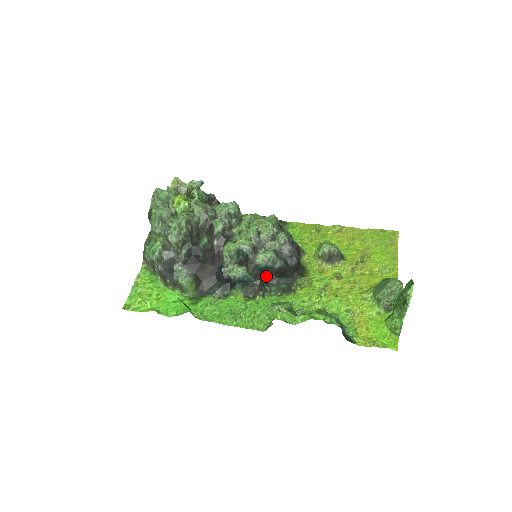
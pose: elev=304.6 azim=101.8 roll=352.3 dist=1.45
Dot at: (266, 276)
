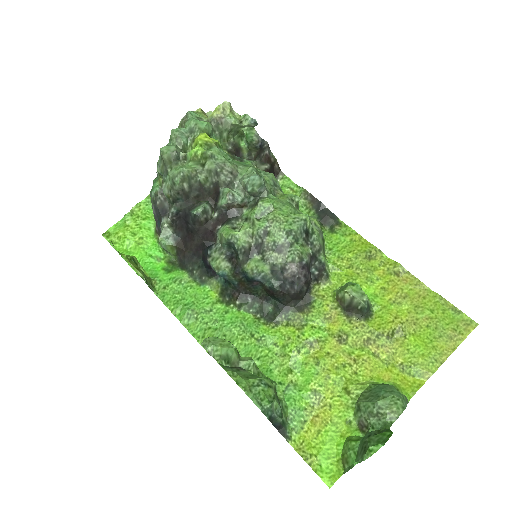
Dot at: (254, 287)
